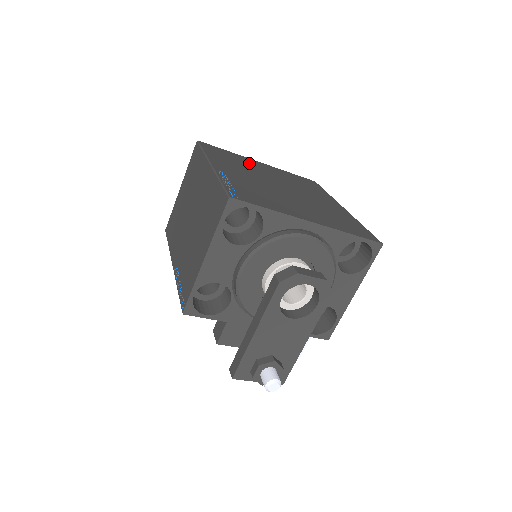
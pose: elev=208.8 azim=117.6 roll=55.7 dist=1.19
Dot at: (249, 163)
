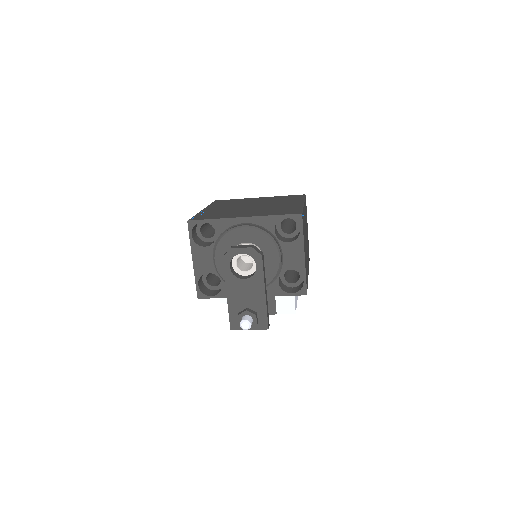
Dot at: (244, 201)
